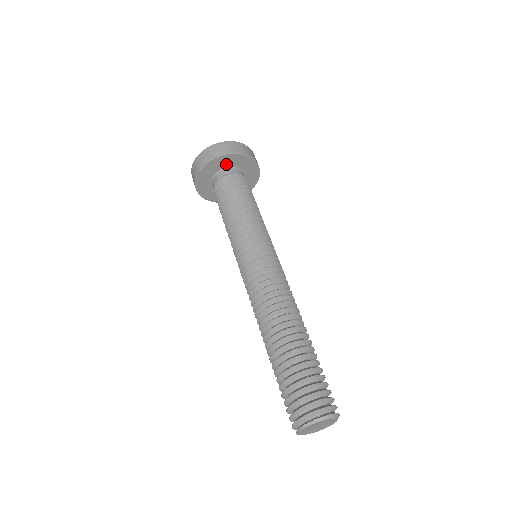
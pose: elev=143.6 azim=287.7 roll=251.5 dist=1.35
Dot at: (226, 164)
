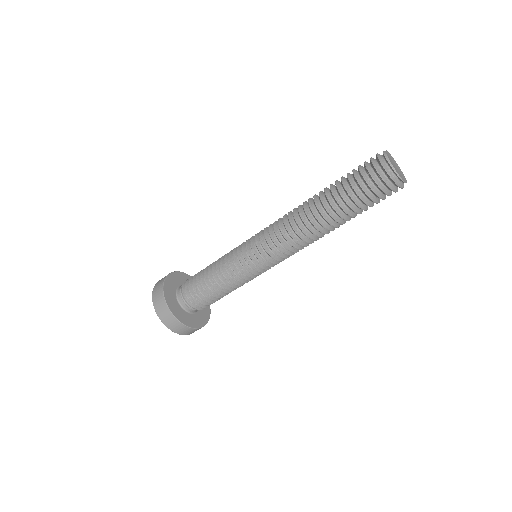
Dot at: (175, 285)
